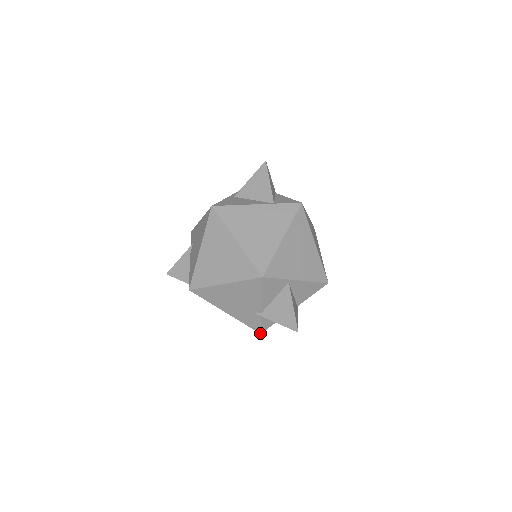
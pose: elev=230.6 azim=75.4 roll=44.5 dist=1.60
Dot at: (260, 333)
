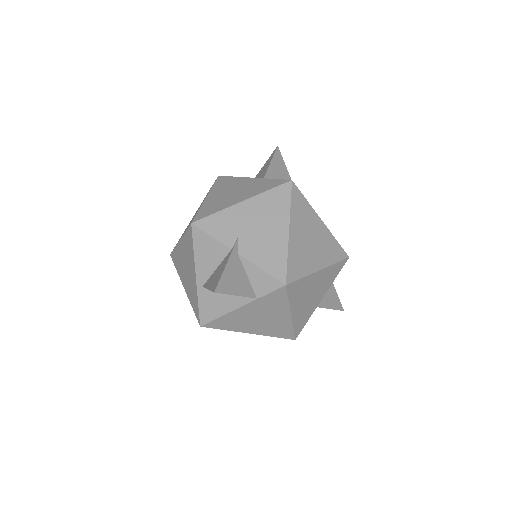
Dot at: occluded
